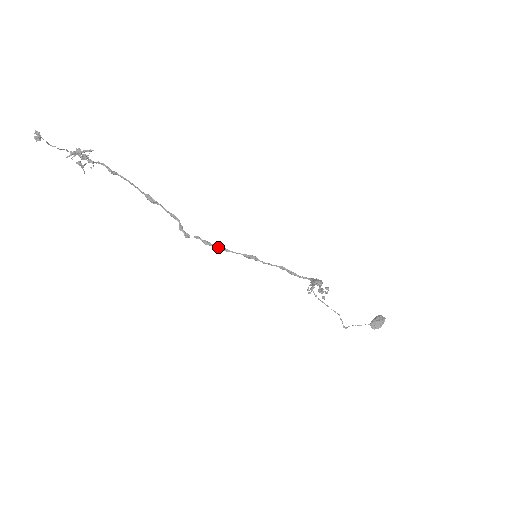
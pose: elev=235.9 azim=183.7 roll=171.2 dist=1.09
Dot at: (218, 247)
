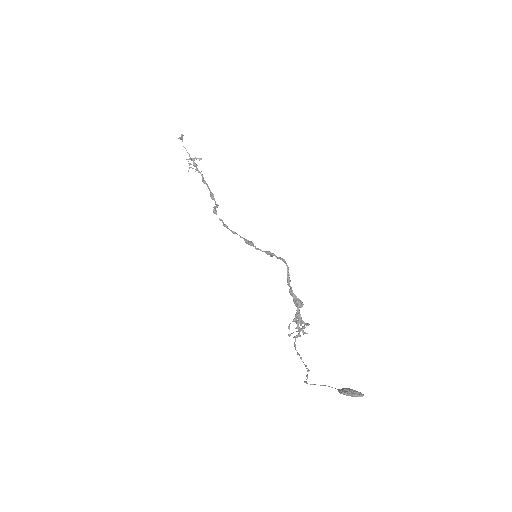
Dot at: (231, 230)
